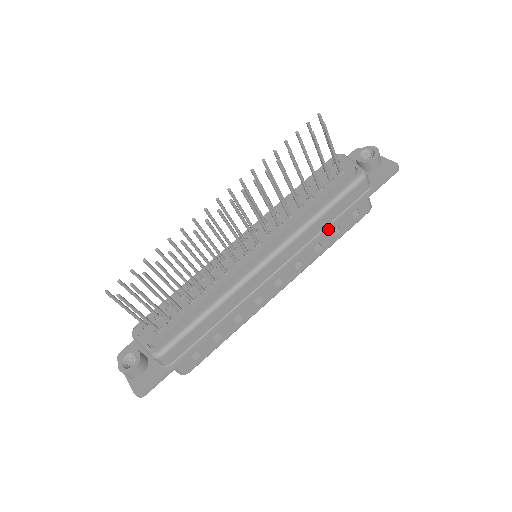
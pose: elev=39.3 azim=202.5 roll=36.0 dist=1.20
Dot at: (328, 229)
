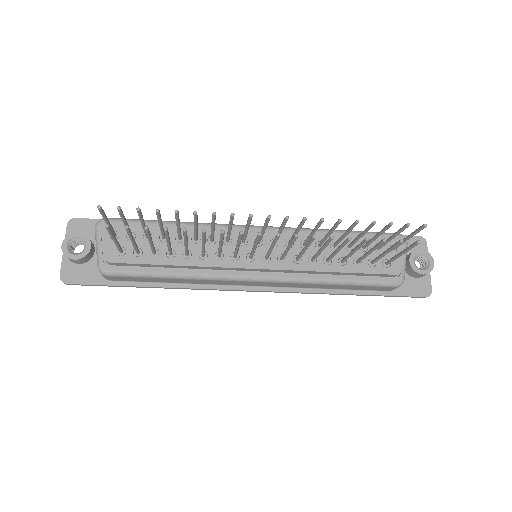
Dot at: (329, 293)
